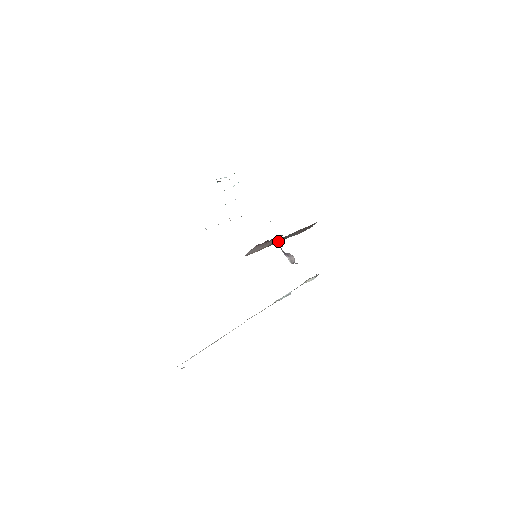
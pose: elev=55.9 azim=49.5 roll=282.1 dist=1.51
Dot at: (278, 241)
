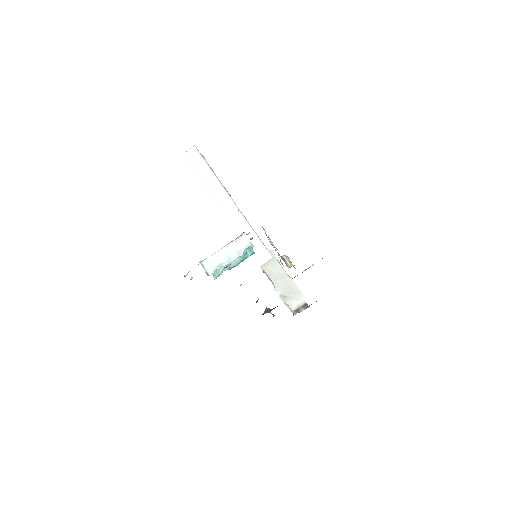
Dot at: occluded
